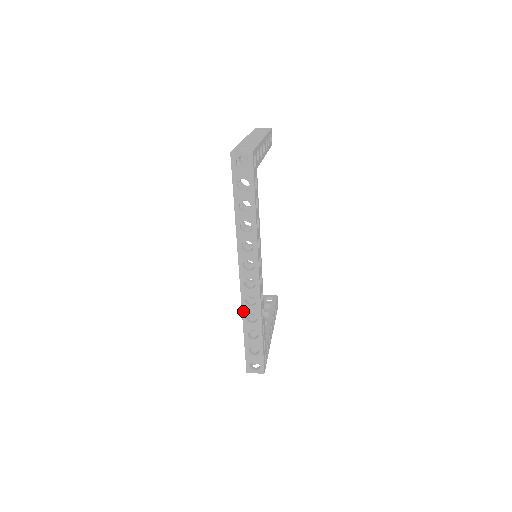
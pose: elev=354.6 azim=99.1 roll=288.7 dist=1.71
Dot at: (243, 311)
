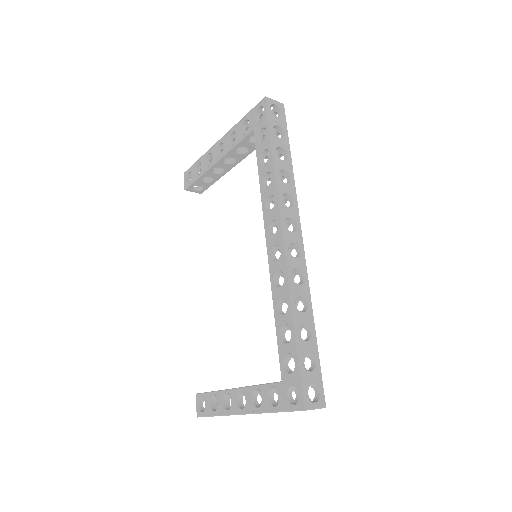
Dot at: (291, 291)
